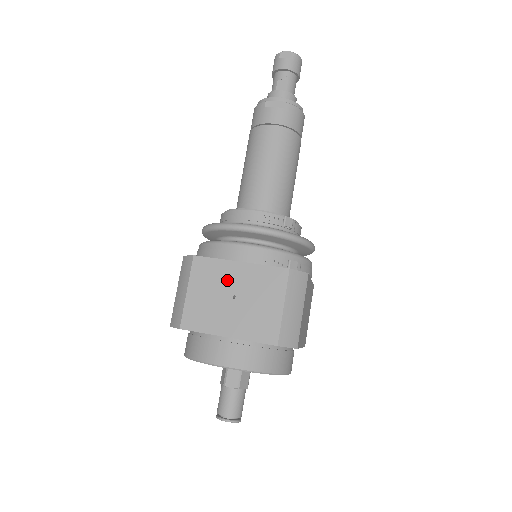
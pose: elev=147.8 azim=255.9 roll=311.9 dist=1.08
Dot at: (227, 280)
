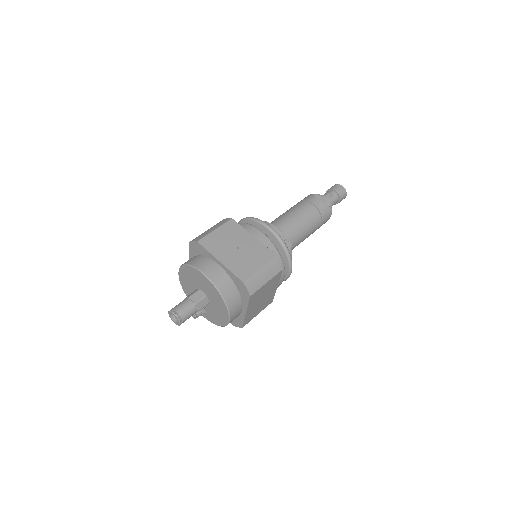
Dot at: (241, 239)
